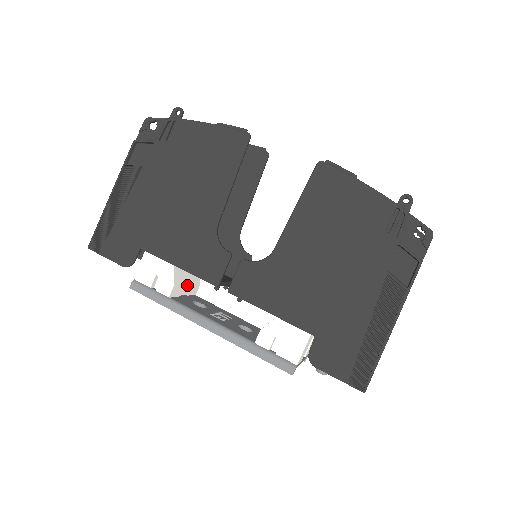
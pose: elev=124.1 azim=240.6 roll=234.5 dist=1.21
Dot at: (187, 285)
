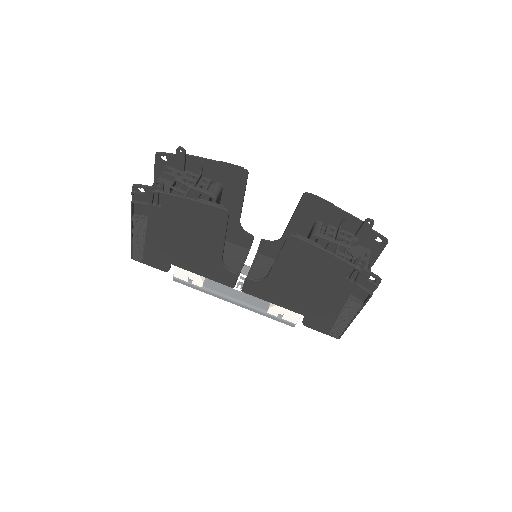
Dot at: occluded
